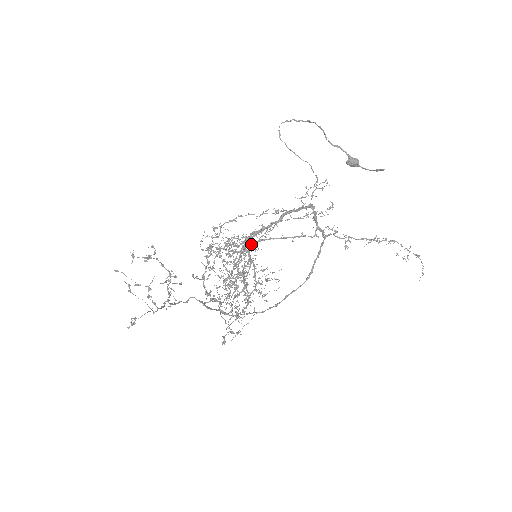
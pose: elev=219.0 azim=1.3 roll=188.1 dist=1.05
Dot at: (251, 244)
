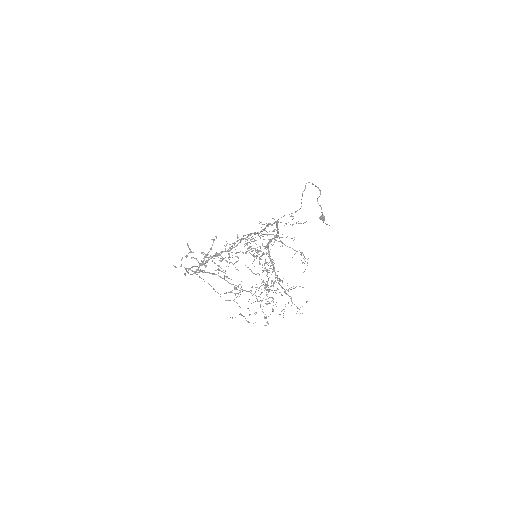
Dot at: occluded
